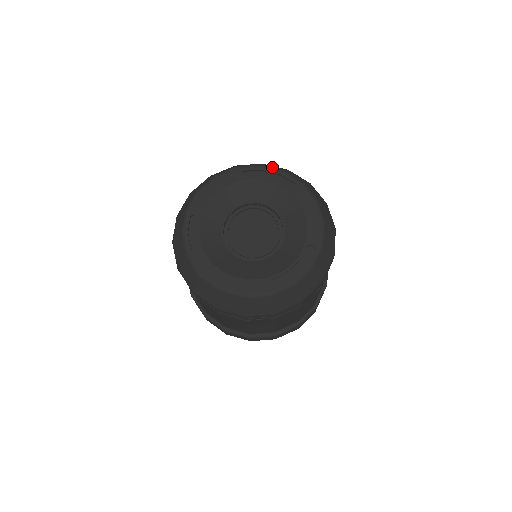
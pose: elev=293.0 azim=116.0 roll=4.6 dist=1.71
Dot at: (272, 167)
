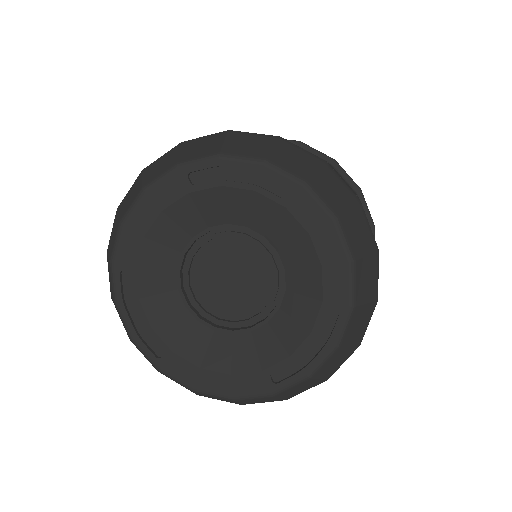
Dot at: (243, 155)
